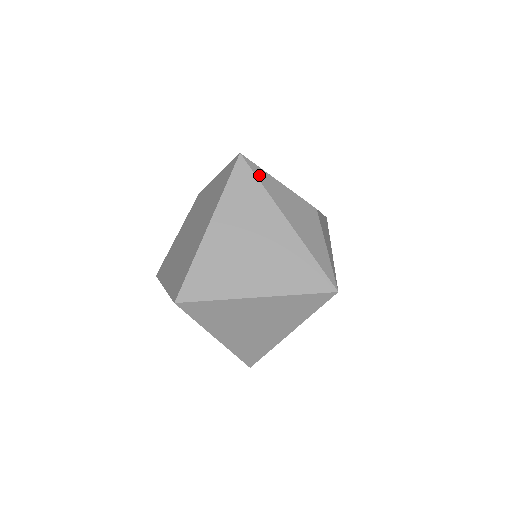
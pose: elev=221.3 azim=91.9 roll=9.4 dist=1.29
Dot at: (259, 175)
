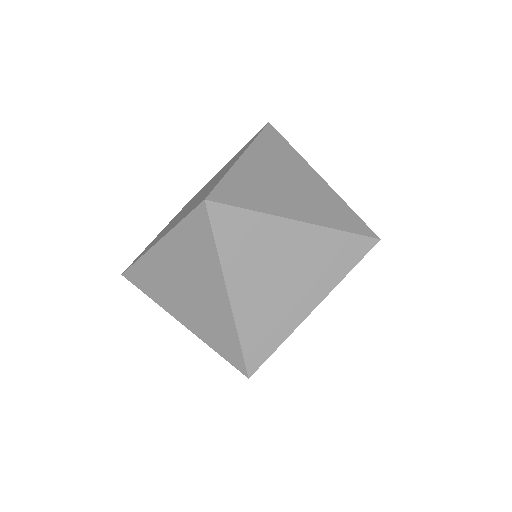
Dot at: (287, 142)
